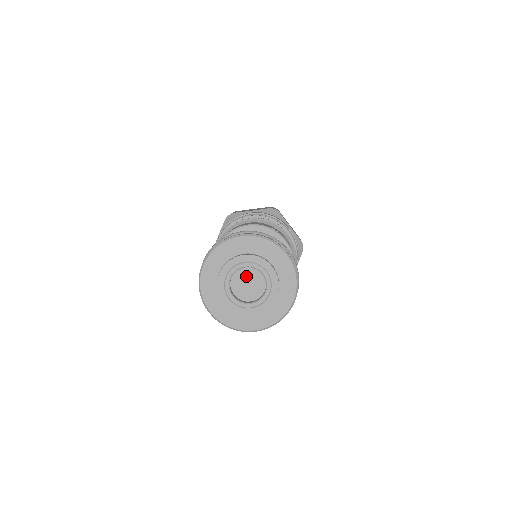
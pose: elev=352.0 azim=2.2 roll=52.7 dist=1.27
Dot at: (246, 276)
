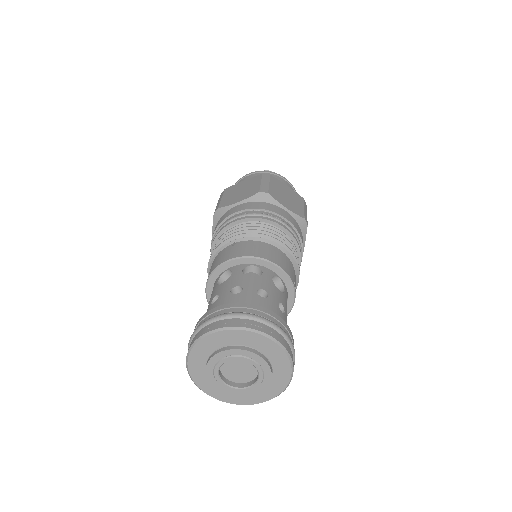
Dot at: (243, 364)
